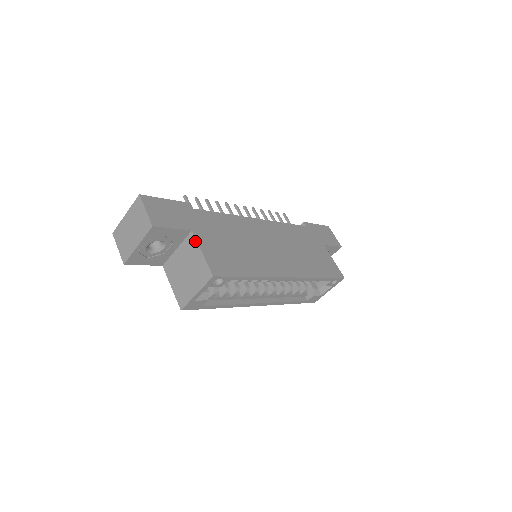
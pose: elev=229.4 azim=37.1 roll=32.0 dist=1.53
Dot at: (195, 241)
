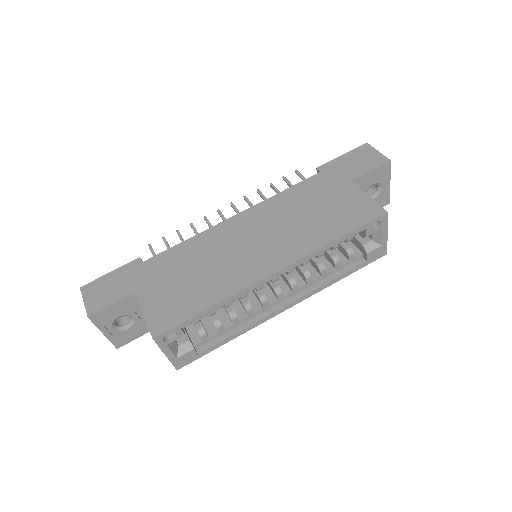
Dot at: (139, 303)
